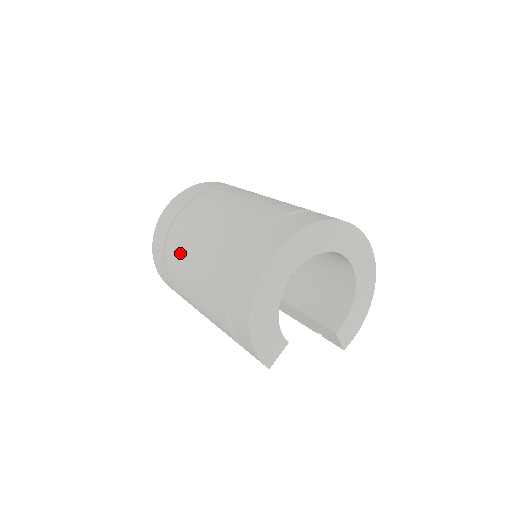
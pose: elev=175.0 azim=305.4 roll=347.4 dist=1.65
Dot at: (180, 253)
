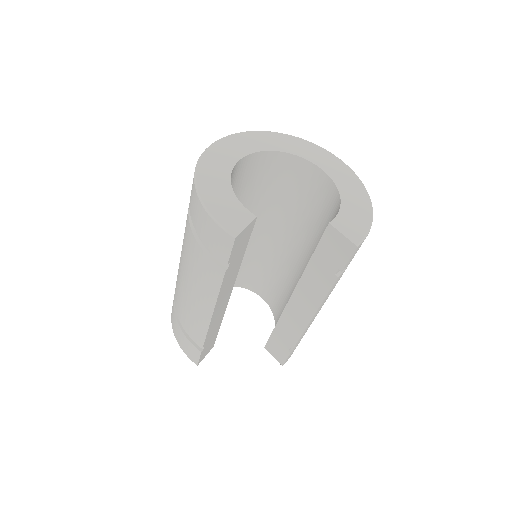
Dot at: occluded
